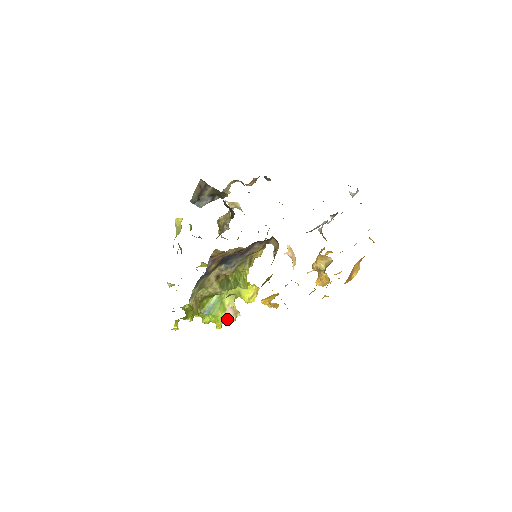
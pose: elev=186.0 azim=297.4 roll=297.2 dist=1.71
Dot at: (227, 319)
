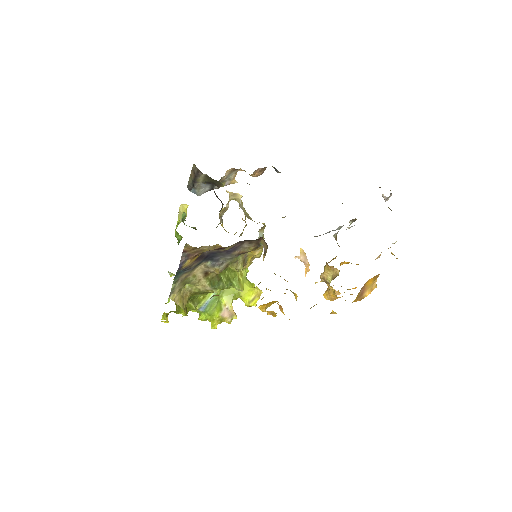
Dot at: (224, 320)
